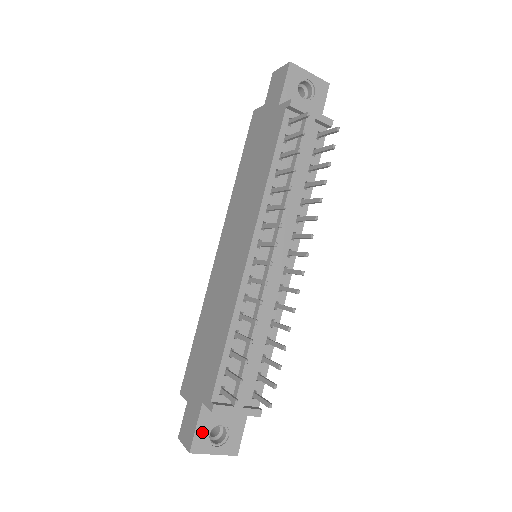
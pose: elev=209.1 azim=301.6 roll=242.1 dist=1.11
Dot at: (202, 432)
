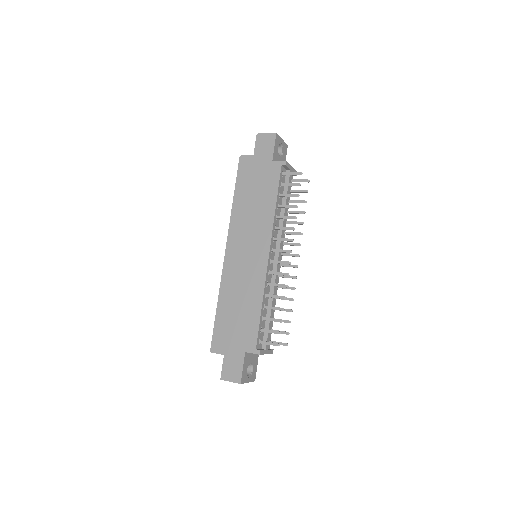
Dot at: (245, 370)
